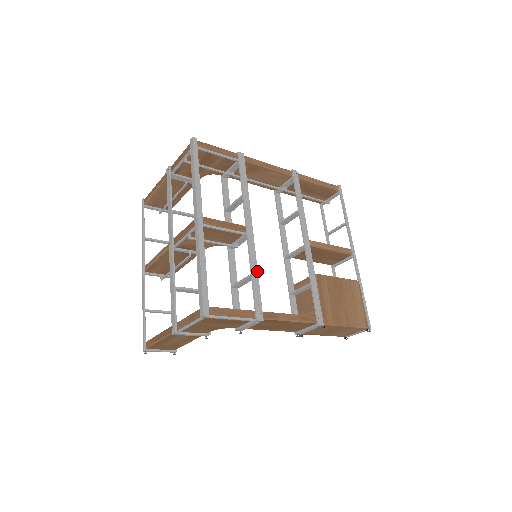
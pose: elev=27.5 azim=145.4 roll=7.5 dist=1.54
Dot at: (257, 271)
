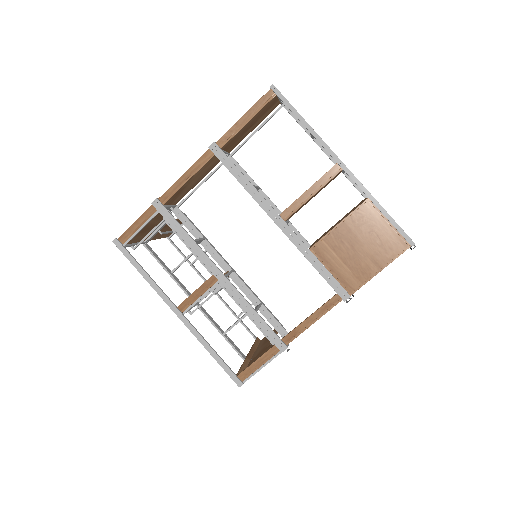
Dot at: (252, 309)
